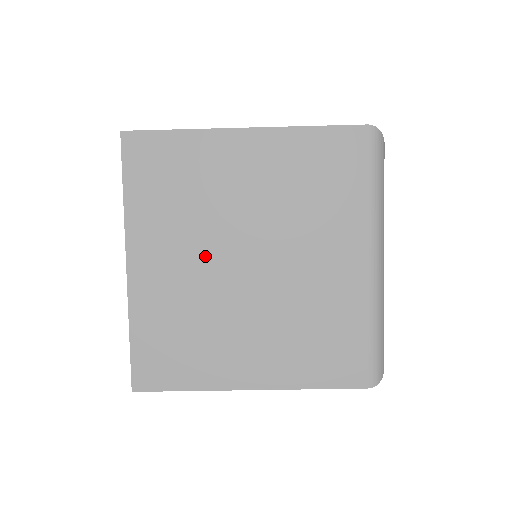
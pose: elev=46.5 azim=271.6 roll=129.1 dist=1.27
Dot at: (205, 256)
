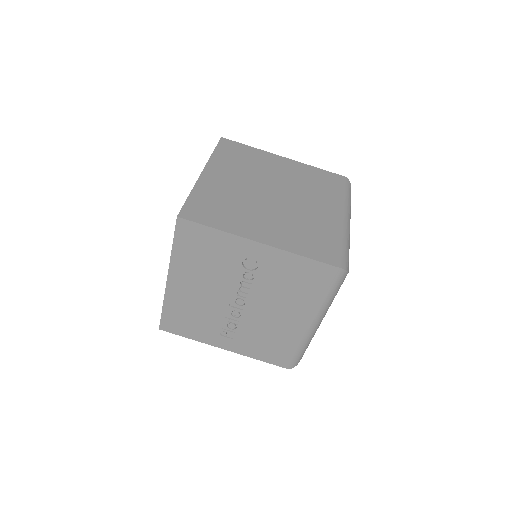
Dot at: (249, 184)
